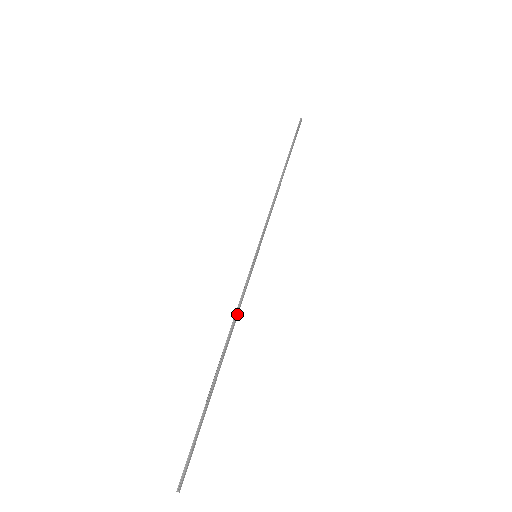
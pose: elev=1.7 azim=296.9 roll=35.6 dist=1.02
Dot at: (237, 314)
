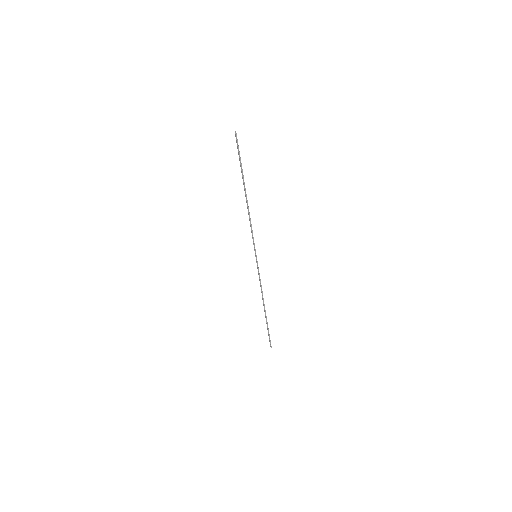
Dot at: occluded
